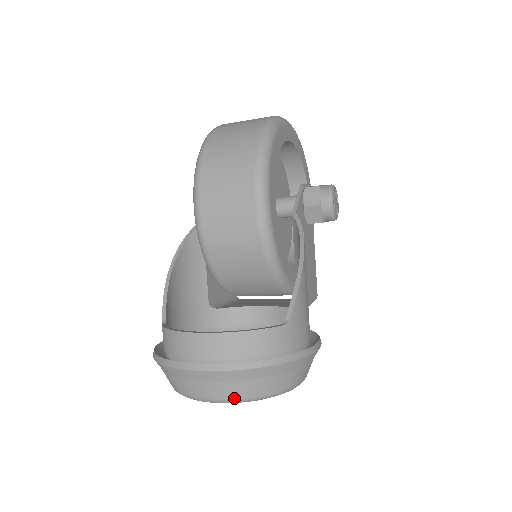
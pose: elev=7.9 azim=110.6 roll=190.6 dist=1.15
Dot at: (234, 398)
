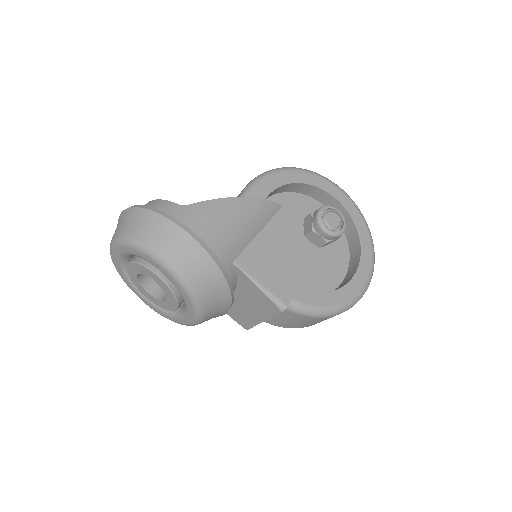
Dot at: (117, 235)
